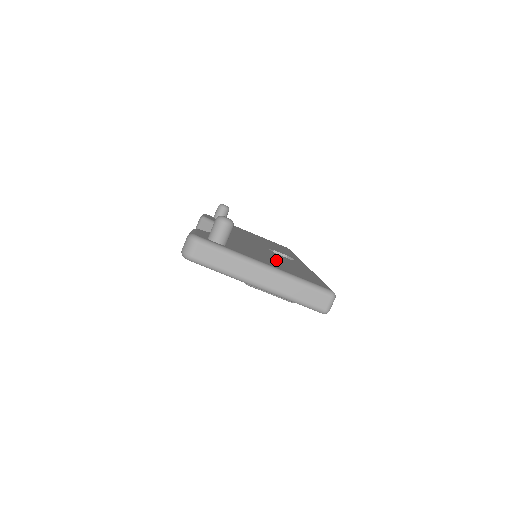
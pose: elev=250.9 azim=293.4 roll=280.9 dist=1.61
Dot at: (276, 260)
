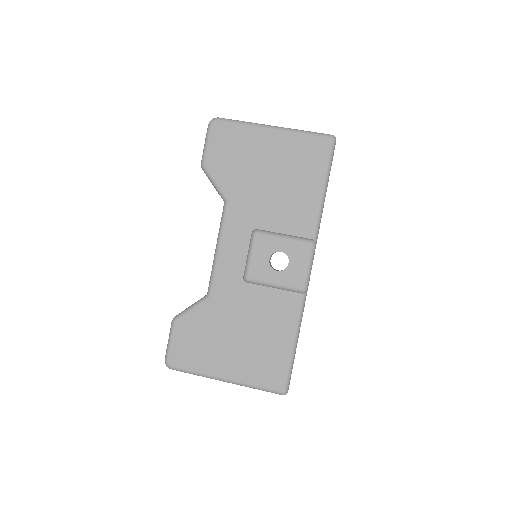
Dot at: occluded
